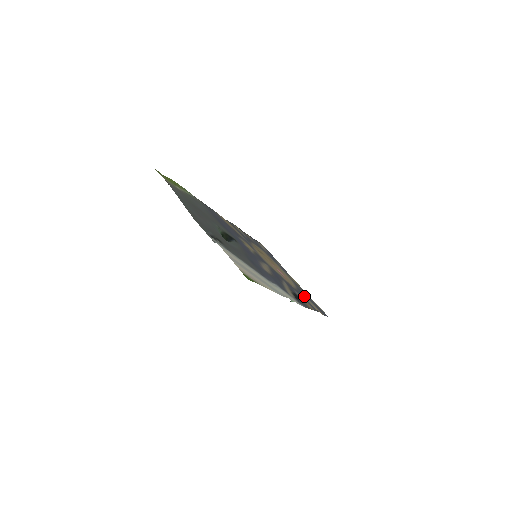
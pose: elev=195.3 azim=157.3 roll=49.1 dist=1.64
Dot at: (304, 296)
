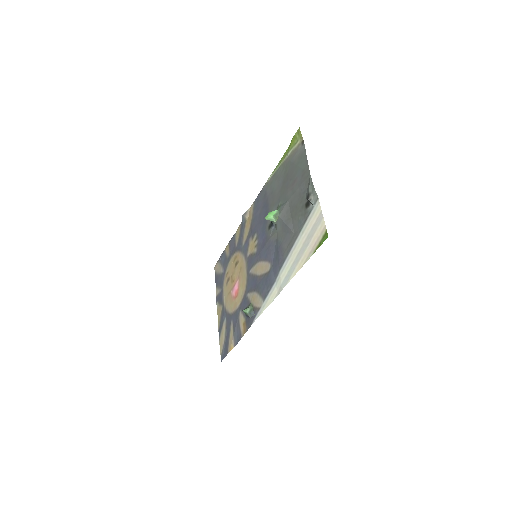
Dot at: (233, 324)
